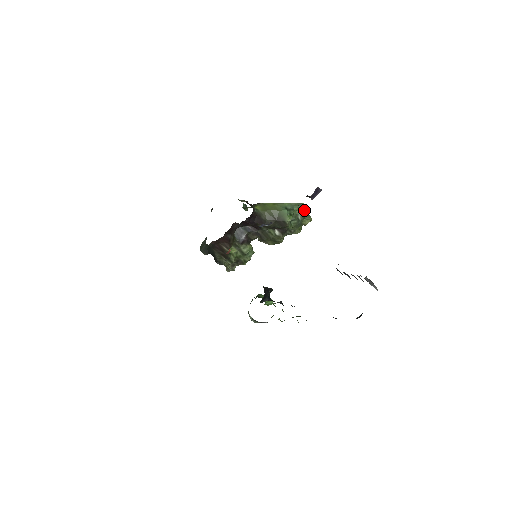
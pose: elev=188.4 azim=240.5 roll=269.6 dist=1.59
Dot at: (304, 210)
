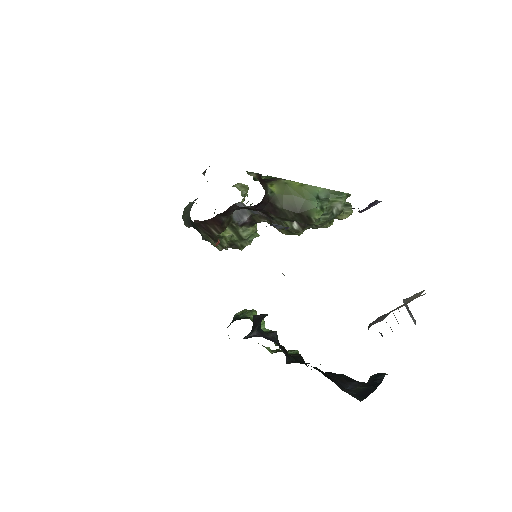
Dot at: (344, 202)
